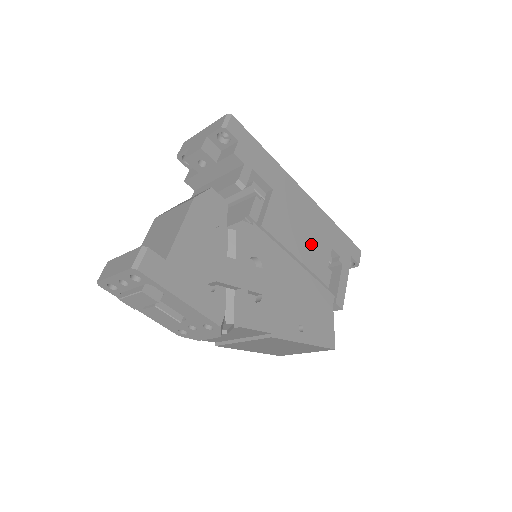
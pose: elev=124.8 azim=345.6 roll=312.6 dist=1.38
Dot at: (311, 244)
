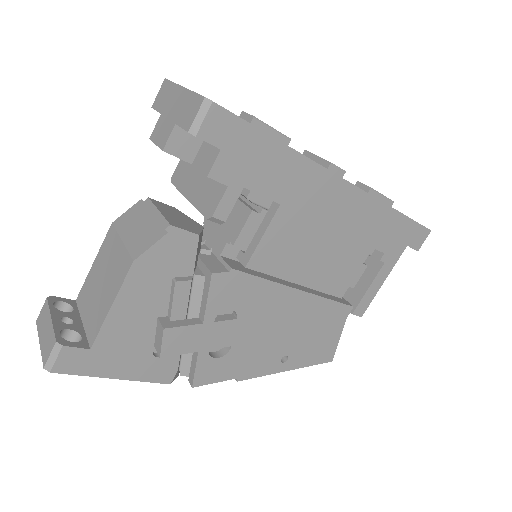
Dot at: (334, 257)
